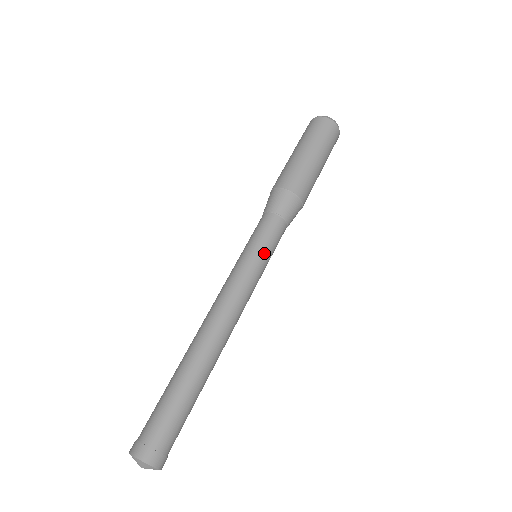
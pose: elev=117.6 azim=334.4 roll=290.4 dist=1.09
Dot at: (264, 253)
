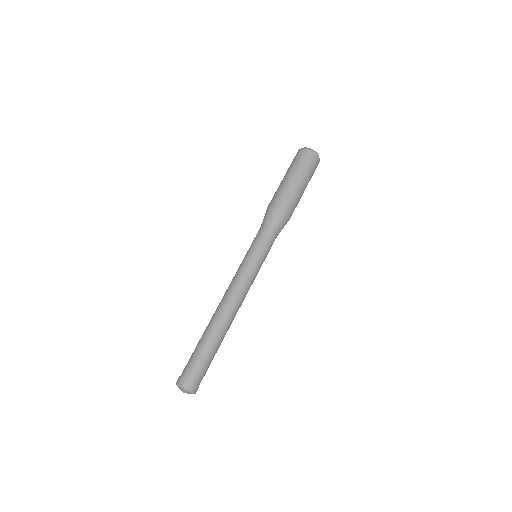
Dot at: (257, 252)
